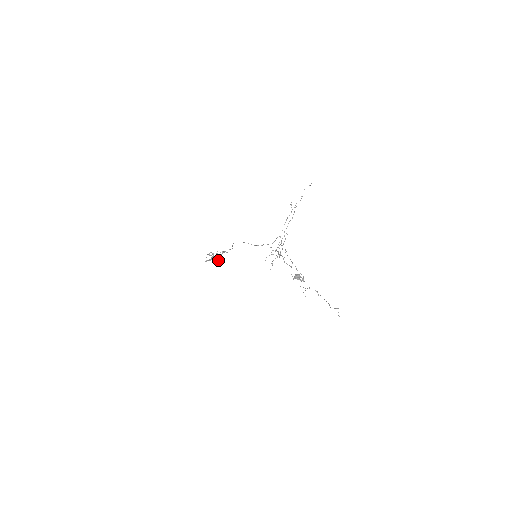
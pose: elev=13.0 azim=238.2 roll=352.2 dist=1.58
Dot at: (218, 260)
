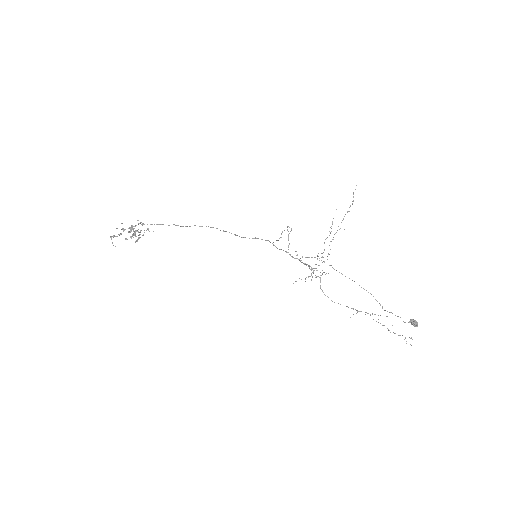
Dot at: occluded
